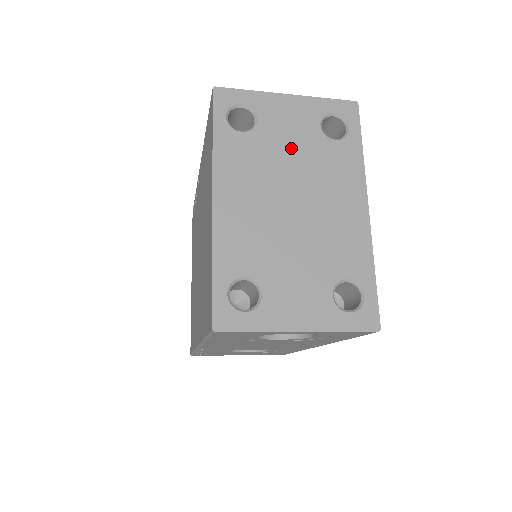
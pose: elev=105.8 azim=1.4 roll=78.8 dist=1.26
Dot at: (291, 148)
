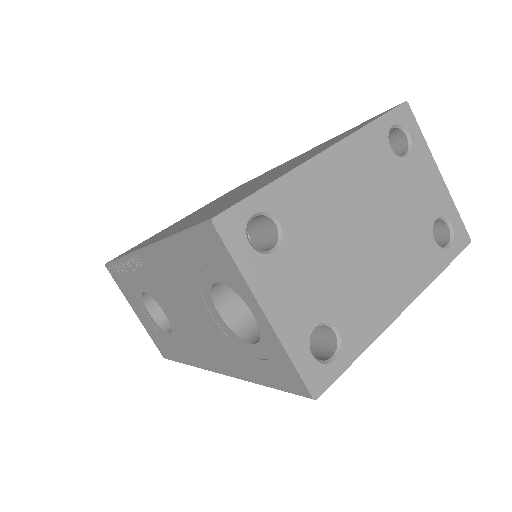
Dot at: (406, 202)
